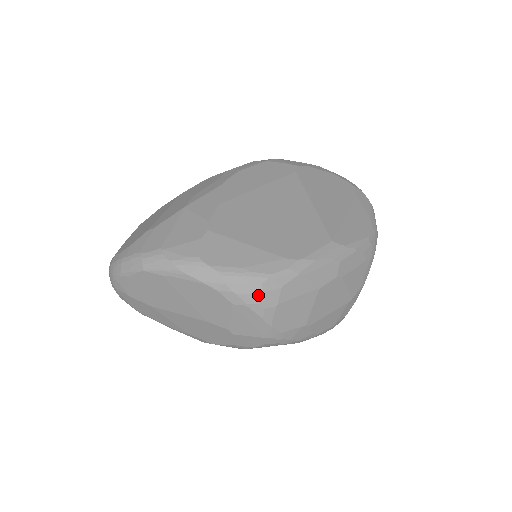
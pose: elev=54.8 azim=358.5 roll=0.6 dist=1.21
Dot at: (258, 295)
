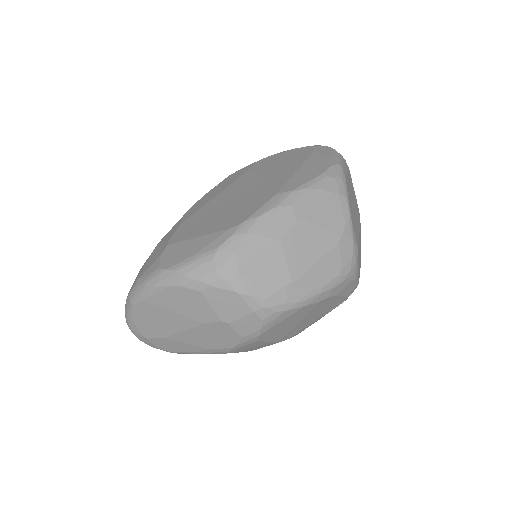
Dot at: (215, 271)
